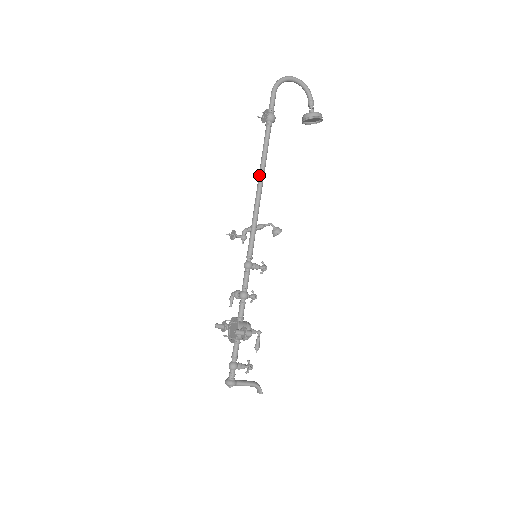
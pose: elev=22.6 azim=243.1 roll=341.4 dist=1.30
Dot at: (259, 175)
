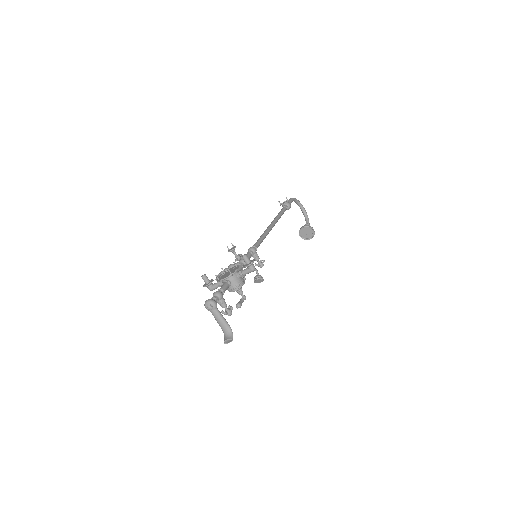
Dot at: (274, 219)
